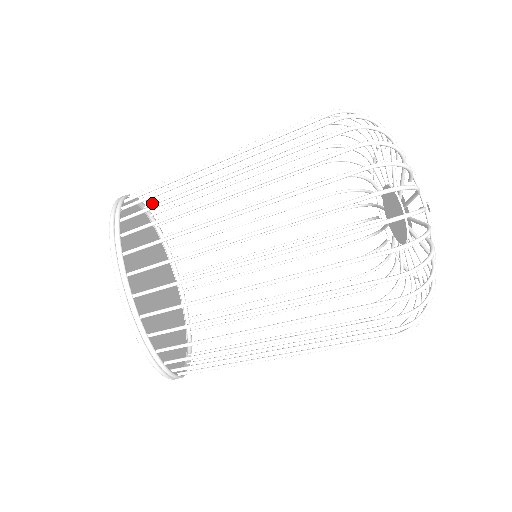
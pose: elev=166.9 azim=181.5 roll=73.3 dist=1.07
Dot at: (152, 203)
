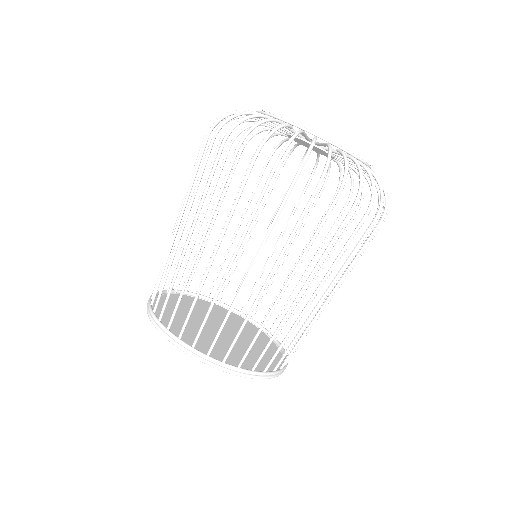
Dot at: (162, 315)
